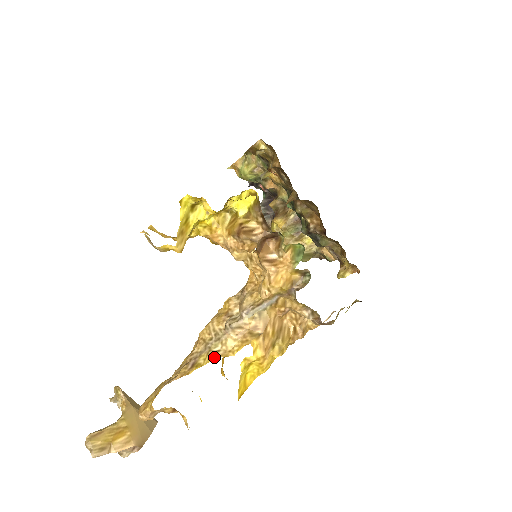
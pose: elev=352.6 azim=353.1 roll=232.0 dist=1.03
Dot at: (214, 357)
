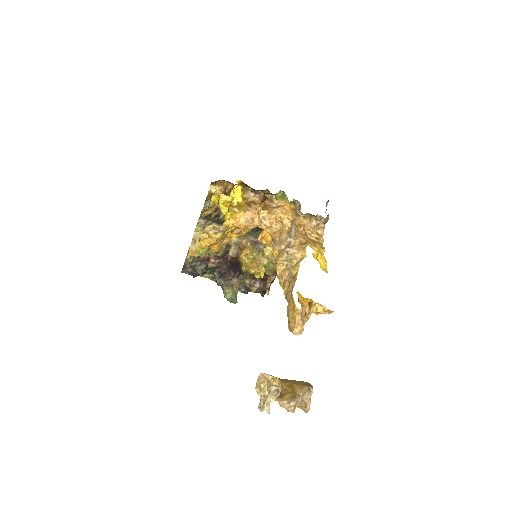
Dot at: (299, 263)
